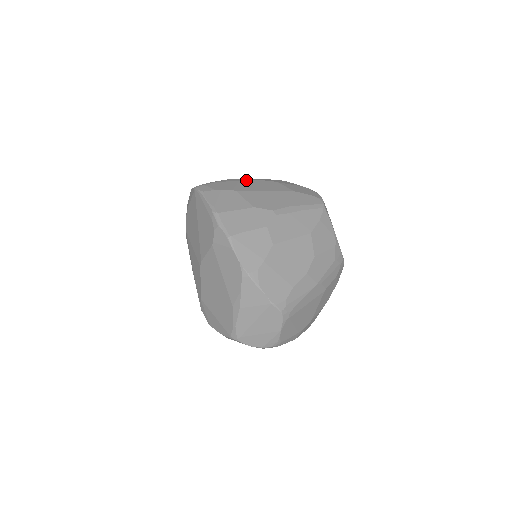
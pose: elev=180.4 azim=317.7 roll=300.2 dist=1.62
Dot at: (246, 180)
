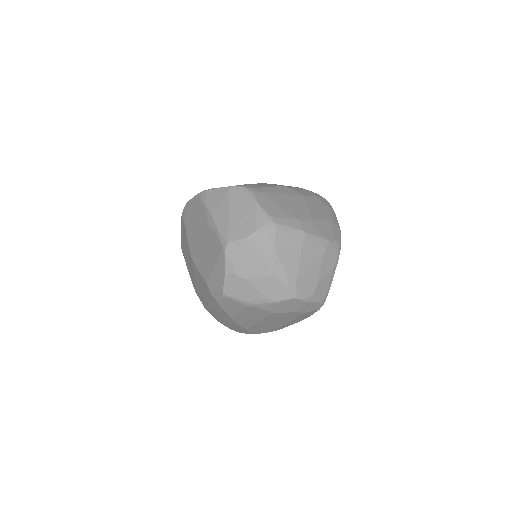
Dot at: occluded
